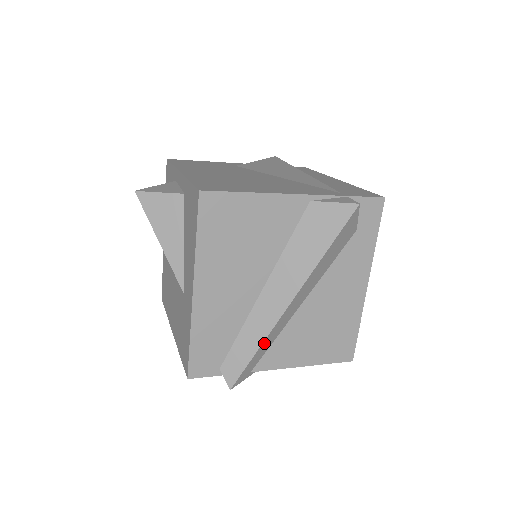
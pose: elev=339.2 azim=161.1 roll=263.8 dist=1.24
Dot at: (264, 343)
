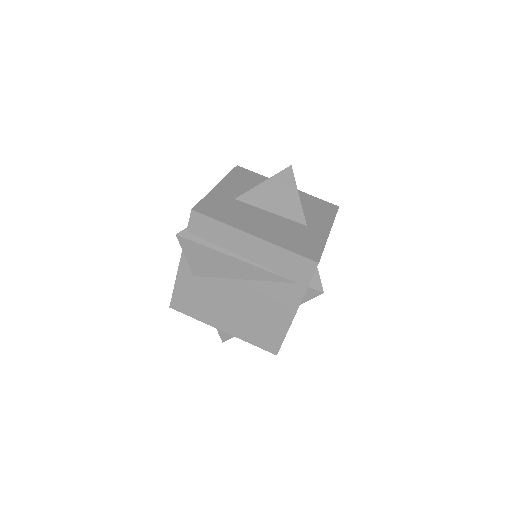
Dot at: occluded
